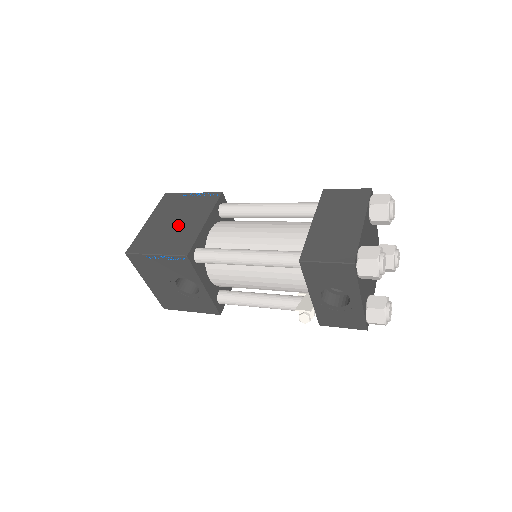
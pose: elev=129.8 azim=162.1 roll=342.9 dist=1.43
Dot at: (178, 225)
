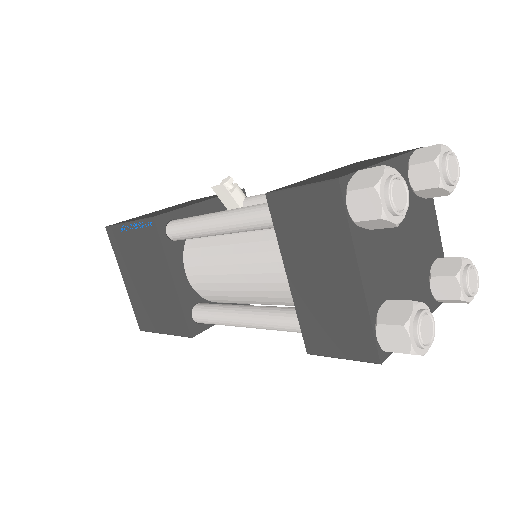
Dot at: (152, 287)
